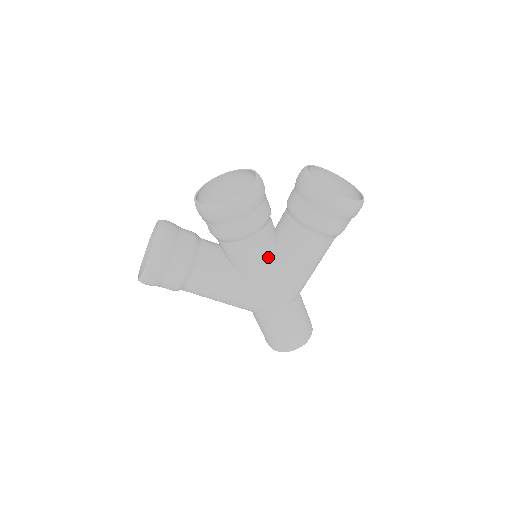
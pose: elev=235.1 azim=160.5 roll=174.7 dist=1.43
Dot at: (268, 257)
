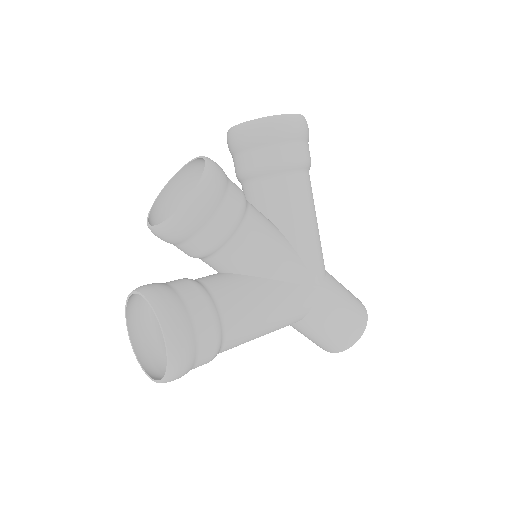
Dot at: (274, 233)
